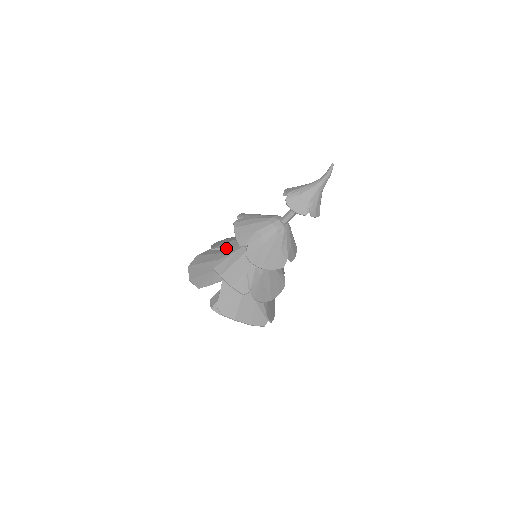
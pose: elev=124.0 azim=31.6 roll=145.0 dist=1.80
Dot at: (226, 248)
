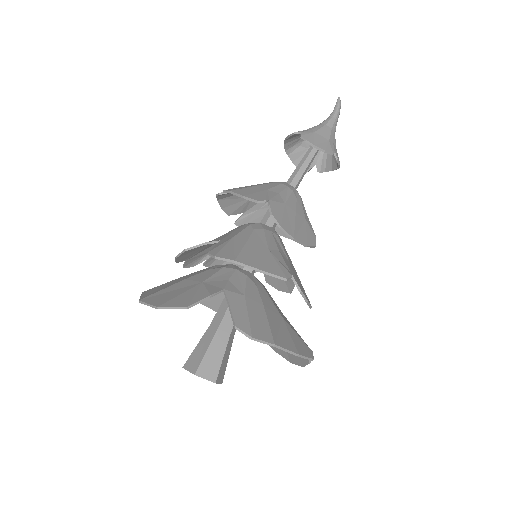
Dot at: (213, 241)
